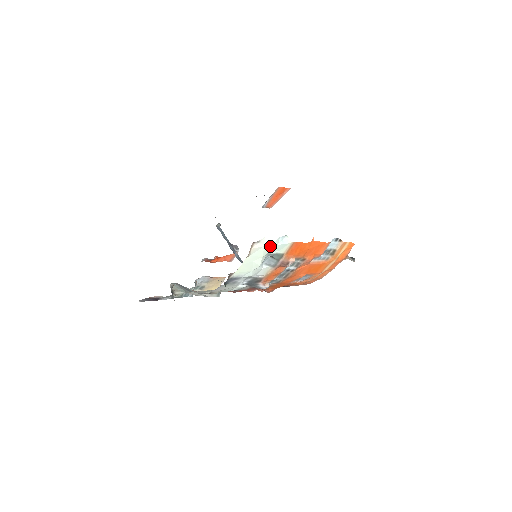
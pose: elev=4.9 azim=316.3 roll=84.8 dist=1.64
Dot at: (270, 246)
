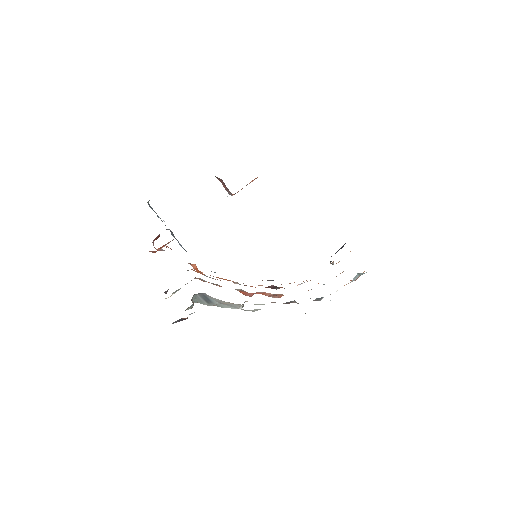
Dot at: occluded
